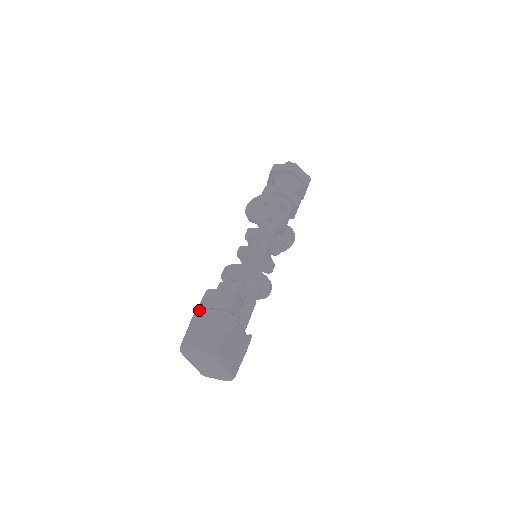
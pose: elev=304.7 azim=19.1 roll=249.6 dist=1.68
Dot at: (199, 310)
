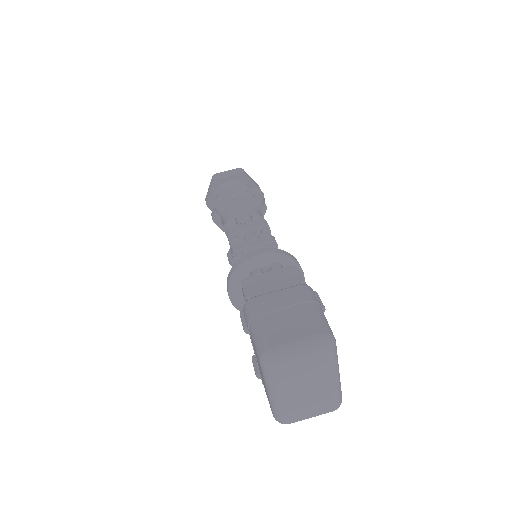
Dot at: (255, 300)
